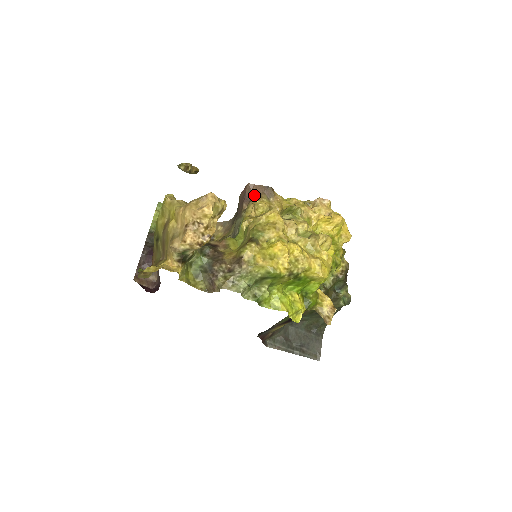
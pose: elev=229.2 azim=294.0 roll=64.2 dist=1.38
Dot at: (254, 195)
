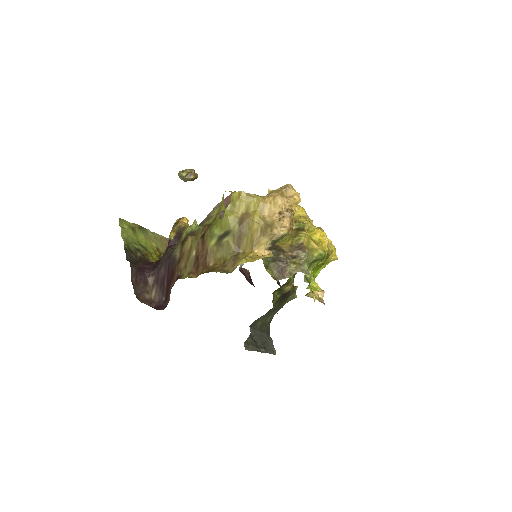
Dot at: occluded
